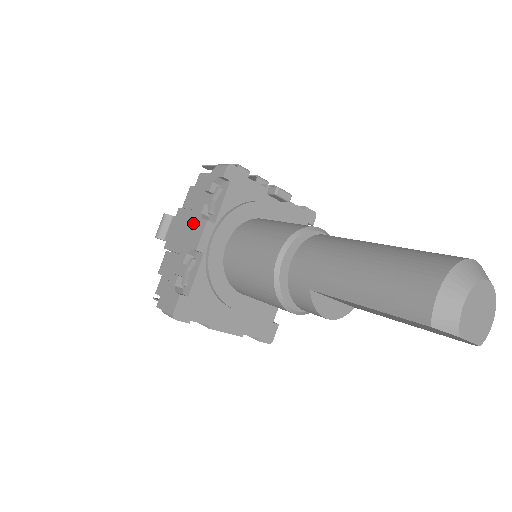
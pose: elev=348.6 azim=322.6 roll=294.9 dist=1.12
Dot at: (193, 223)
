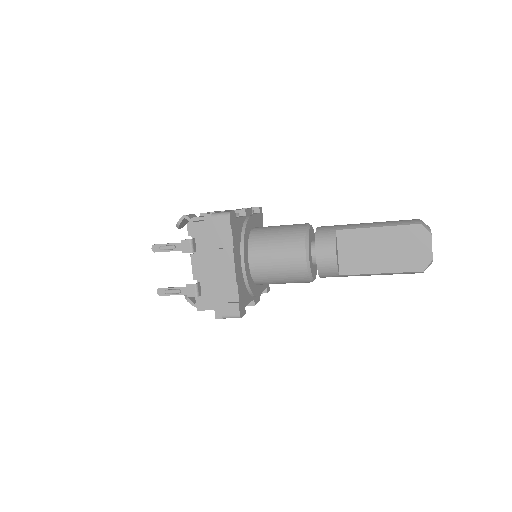
Dot at: occluded
